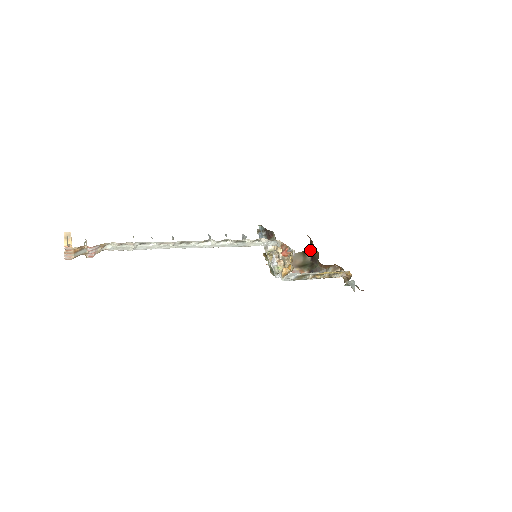
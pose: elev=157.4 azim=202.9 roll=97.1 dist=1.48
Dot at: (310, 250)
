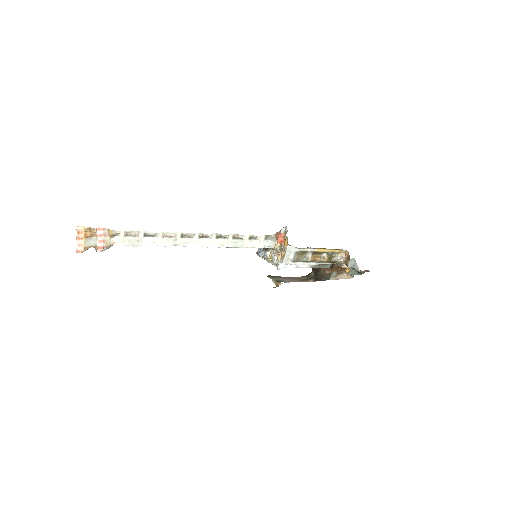
Dot at: (312, 270)
